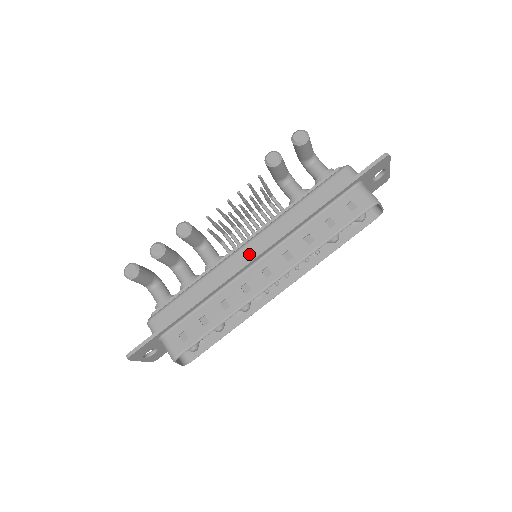
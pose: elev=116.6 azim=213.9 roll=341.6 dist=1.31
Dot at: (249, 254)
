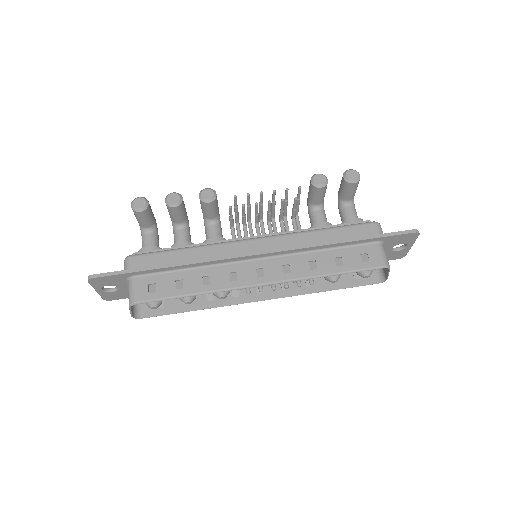
Dot at: (253, 249)
